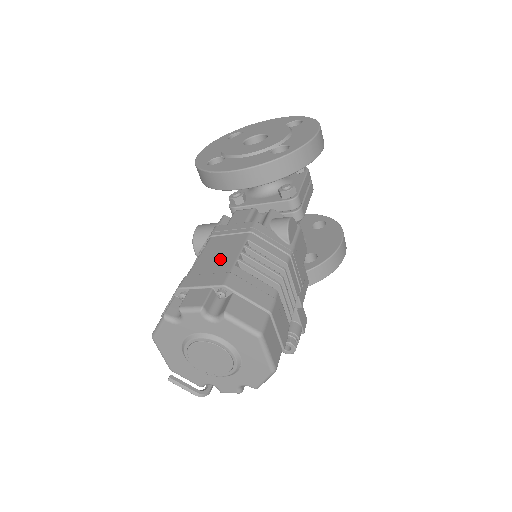
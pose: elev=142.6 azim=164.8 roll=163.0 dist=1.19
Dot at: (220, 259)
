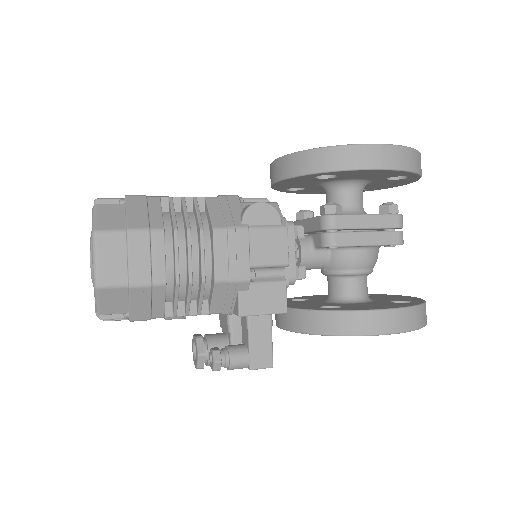
Dot at: occluded
